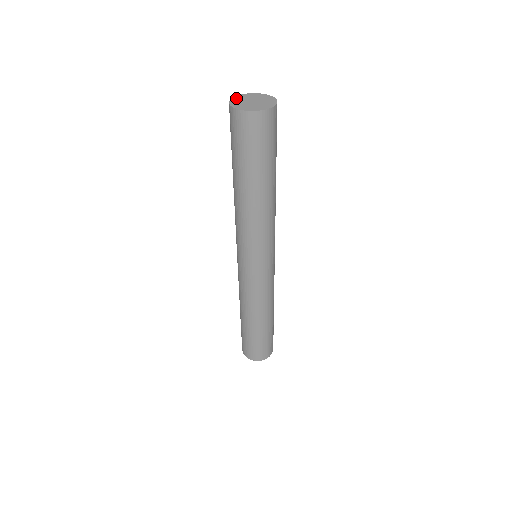
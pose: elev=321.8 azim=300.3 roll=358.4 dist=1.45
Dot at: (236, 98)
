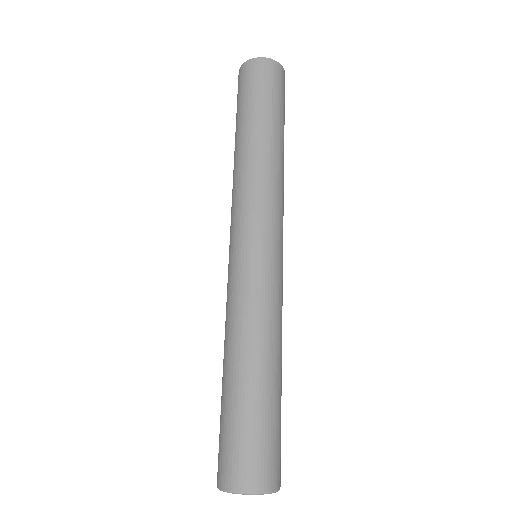
Dot at: occluded
